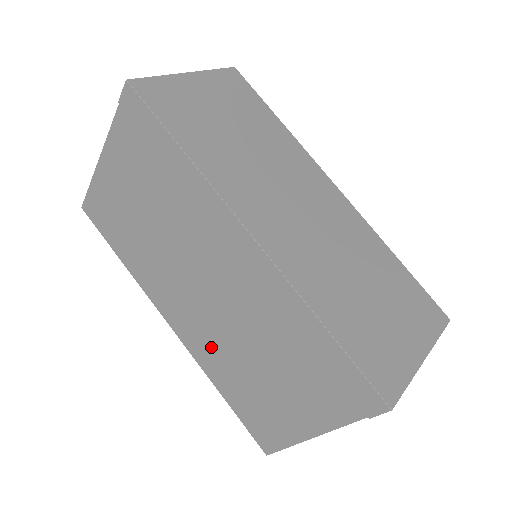
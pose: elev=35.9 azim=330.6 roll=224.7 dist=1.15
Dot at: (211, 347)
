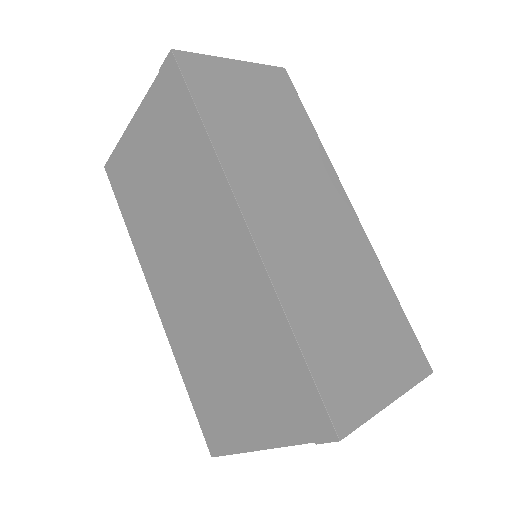
Dot at: (186, 332)
